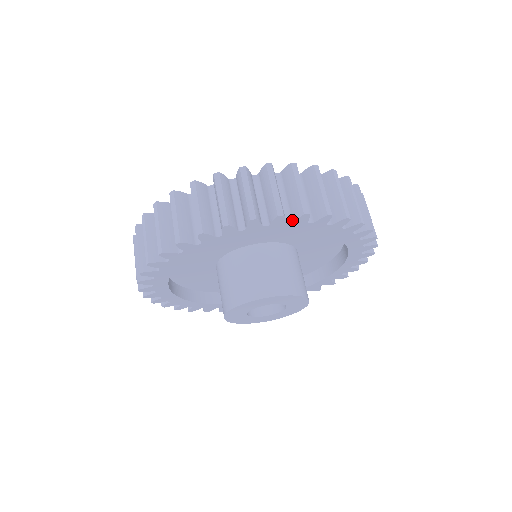
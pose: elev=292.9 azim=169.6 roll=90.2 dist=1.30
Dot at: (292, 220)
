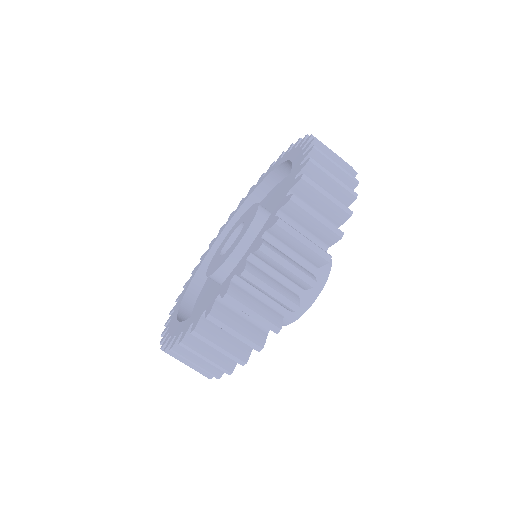
Dot at: occluded
